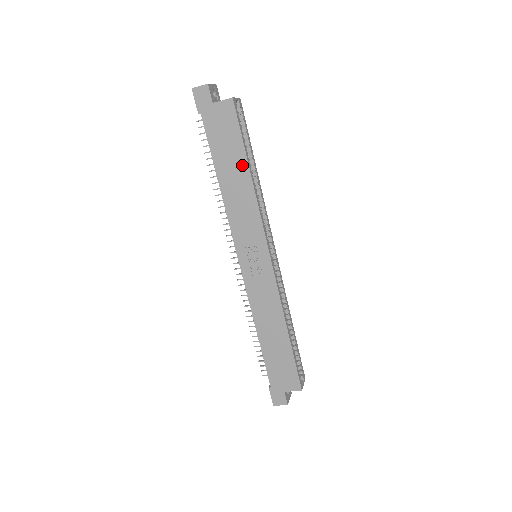
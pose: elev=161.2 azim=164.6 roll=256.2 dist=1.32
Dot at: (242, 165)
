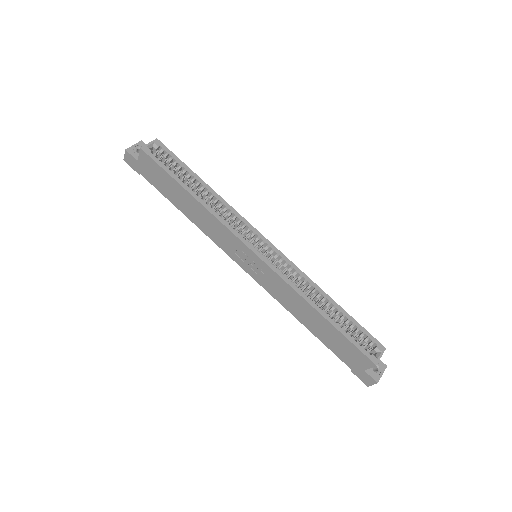
Dot at: (183, 193)
